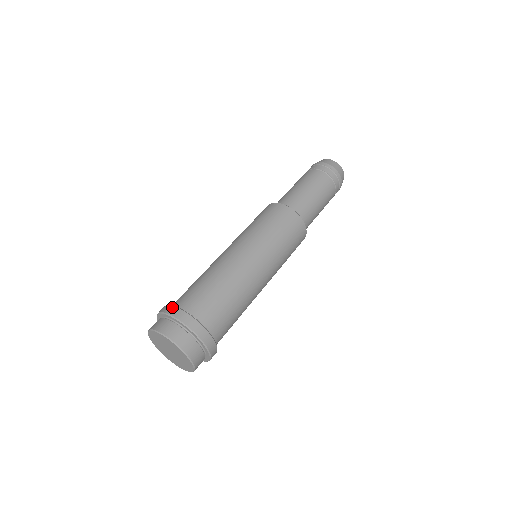
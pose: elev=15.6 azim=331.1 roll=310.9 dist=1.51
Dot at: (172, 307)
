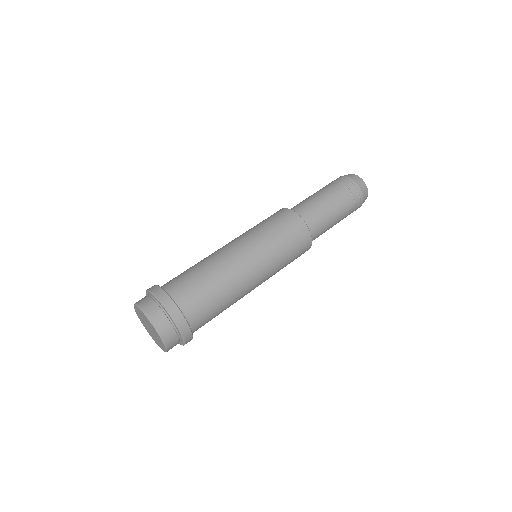
Dot at: (171, 301)
